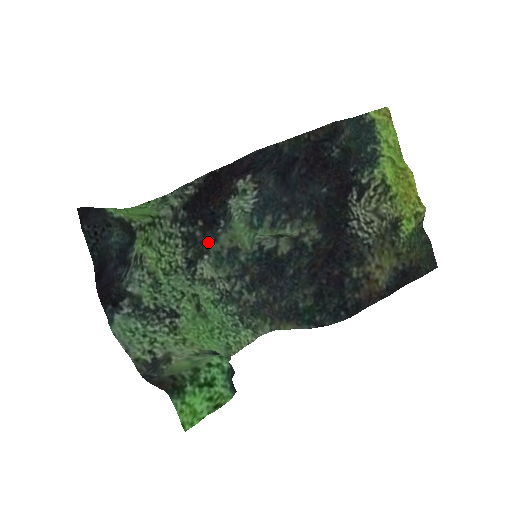
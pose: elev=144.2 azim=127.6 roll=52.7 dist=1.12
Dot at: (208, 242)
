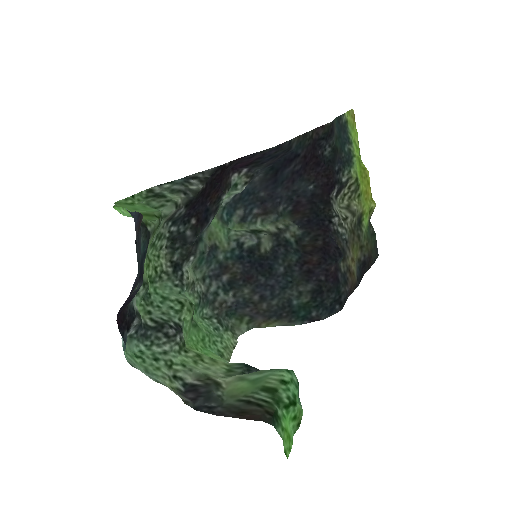
Dot at: (196, 242)
